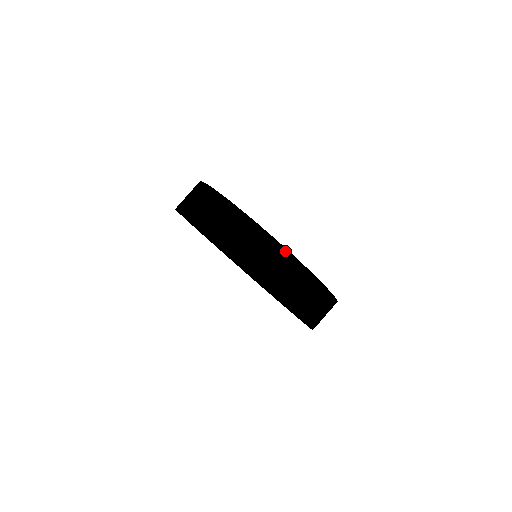
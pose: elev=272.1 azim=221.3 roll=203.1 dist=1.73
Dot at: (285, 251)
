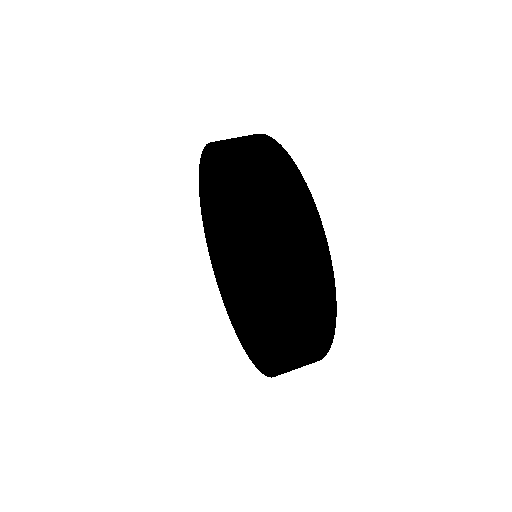
Dot at: (321, 232)
